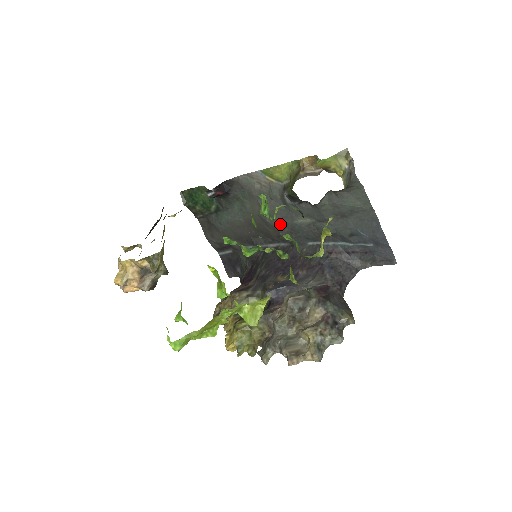
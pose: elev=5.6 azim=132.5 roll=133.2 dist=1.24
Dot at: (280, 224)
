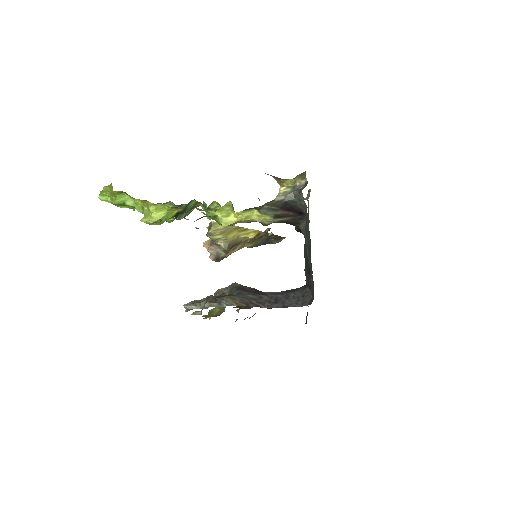
Dot at: (306, 257)
